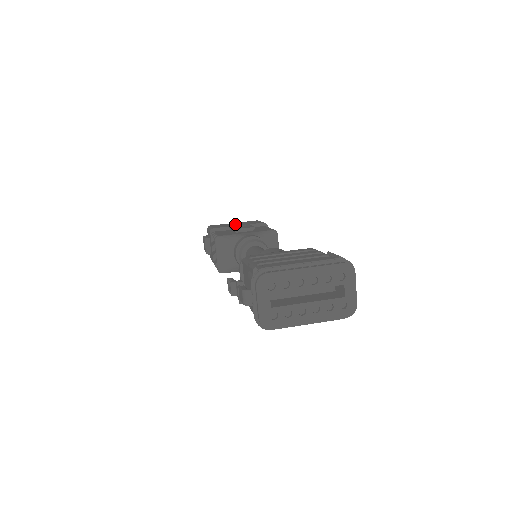
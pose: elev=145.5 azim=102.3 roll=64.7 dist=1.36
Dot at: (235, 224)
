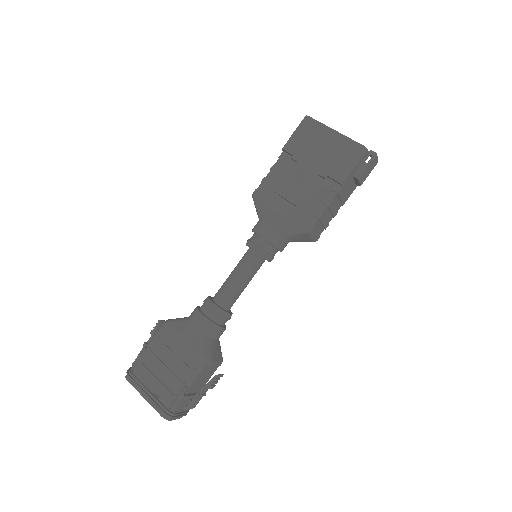
Dot at: (318, 150)
